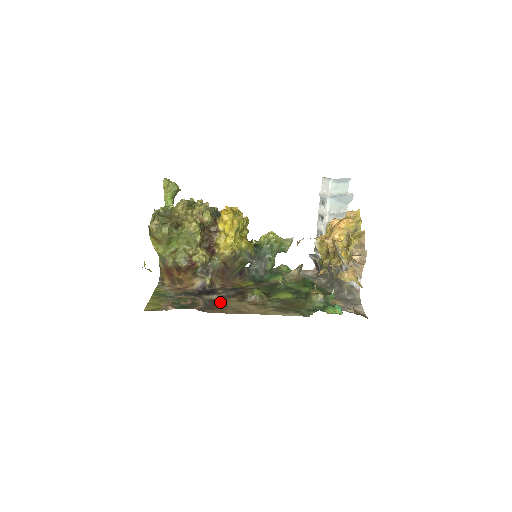
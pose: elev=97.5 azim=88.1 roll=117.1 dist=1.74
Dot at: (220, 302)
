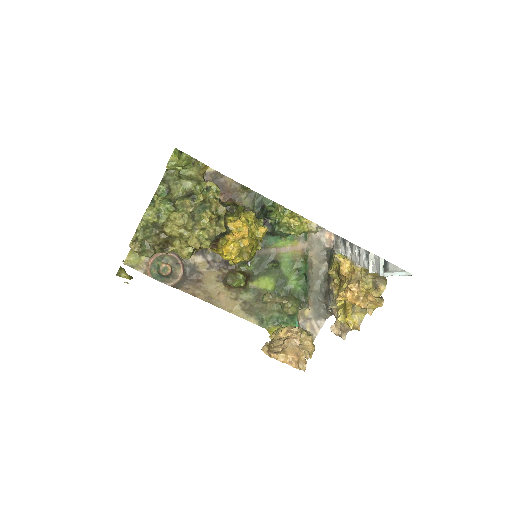
Dot at: (200, 274)
